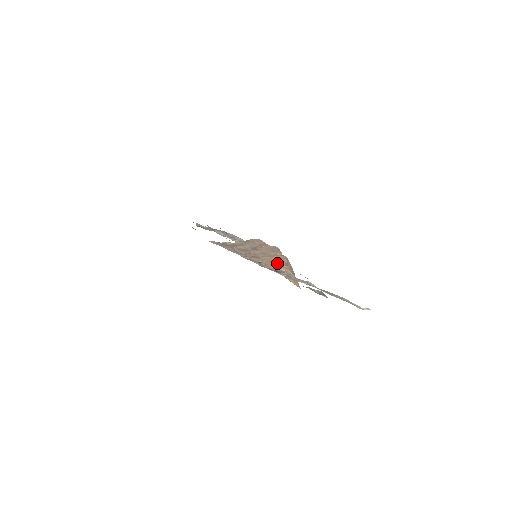
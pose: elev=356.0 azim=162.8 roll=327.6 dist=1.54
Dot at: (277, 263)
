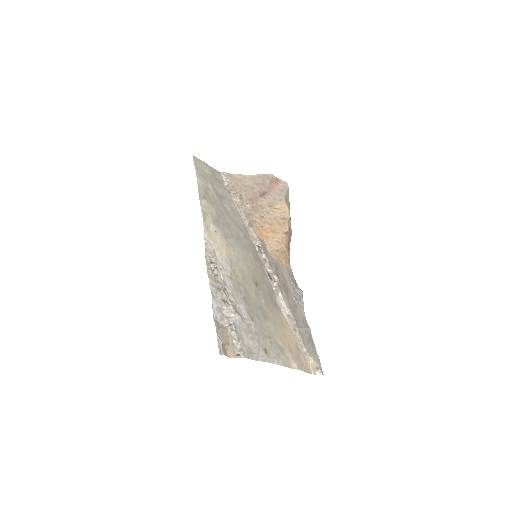
Dot at: (278, 229)
